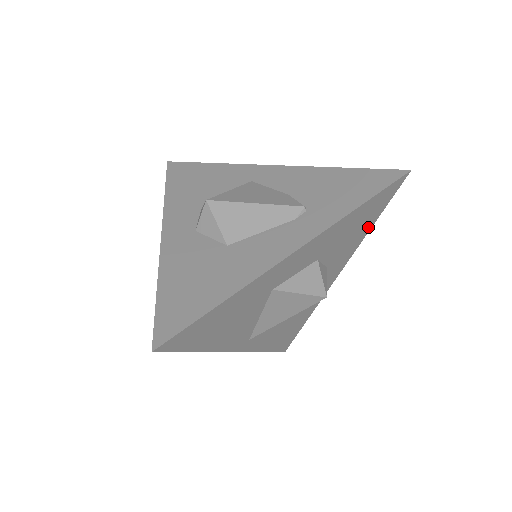
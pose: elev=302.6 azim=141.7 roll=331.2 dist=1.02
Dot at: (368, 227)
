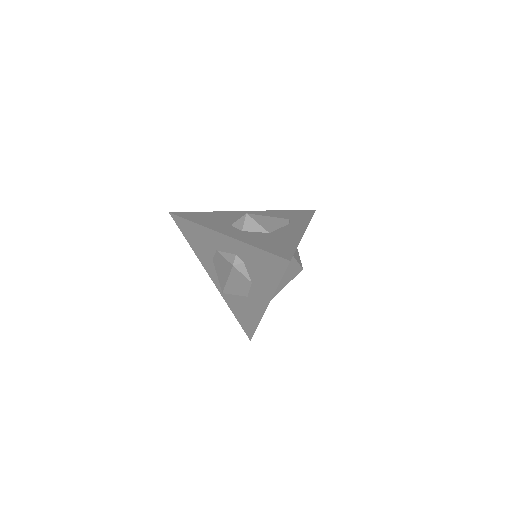
Dot at: occluded
